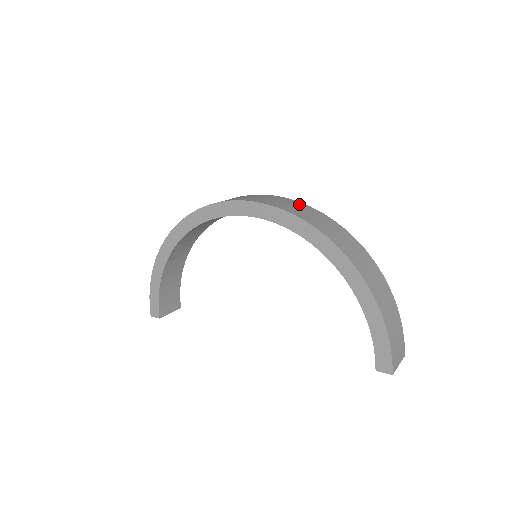
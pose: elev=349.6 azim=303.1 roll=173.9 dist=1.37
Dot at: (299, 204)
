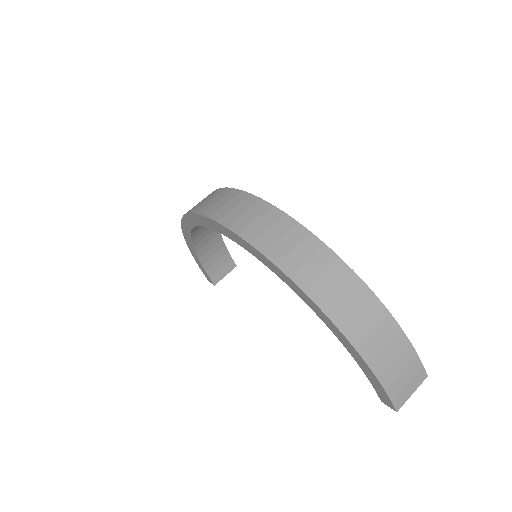
Dot at: (271, 213)
